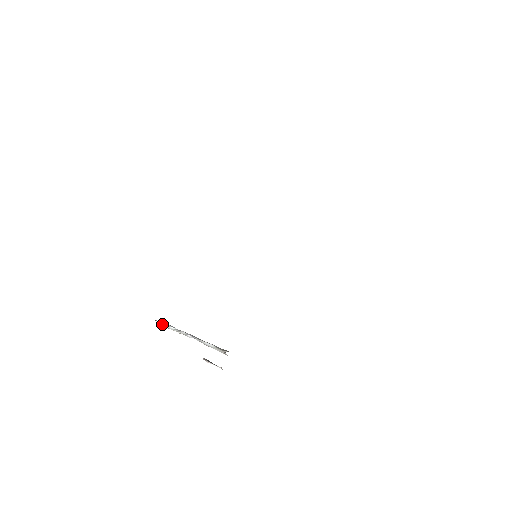
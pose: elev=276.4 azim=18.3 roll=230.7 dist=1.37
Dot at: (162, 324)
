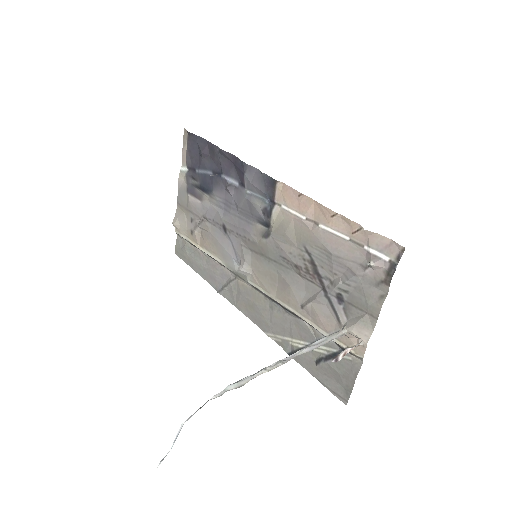
Dot at: (225, 388)
